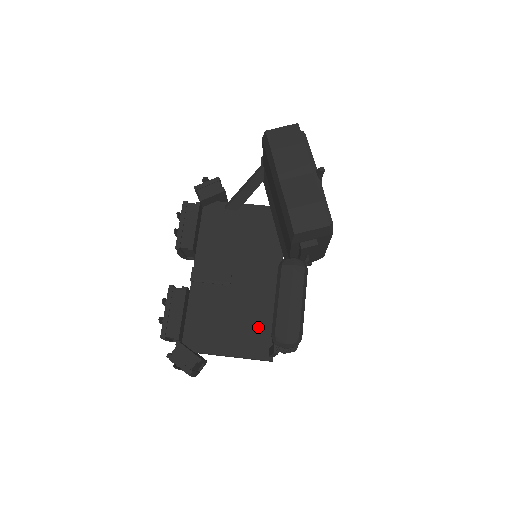
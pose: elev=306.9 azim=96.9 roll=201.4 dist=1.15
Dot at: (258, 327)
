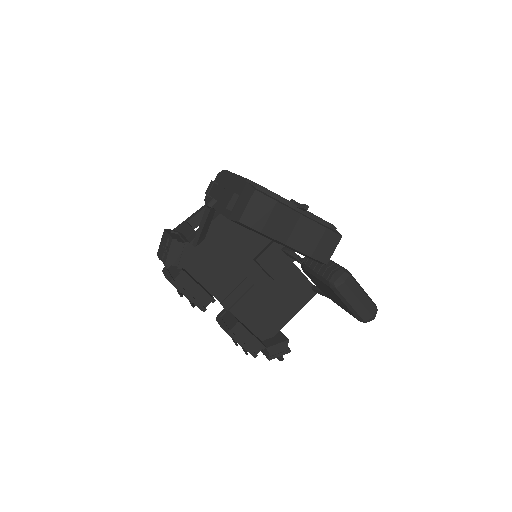
Dot at: (294, 286)
